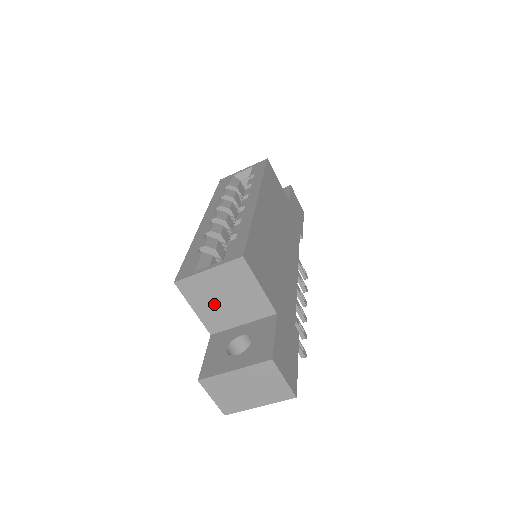
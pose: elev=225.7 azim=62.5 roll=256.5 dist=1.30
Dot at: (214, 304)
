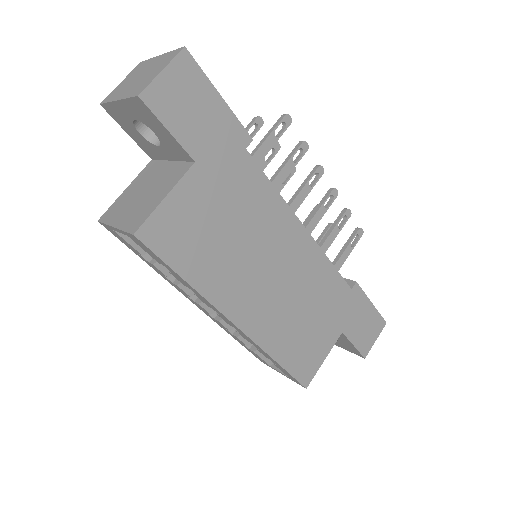
Dot at: occluded
